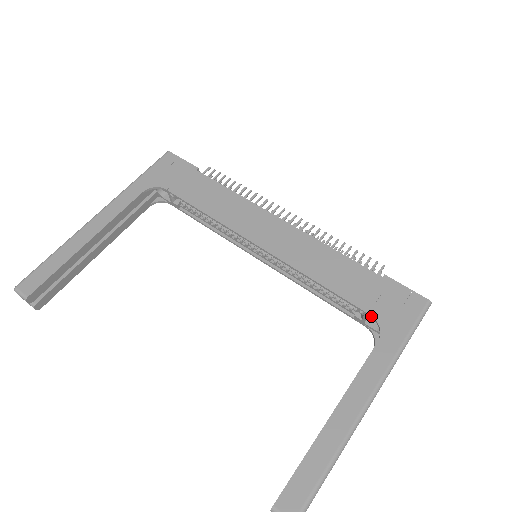
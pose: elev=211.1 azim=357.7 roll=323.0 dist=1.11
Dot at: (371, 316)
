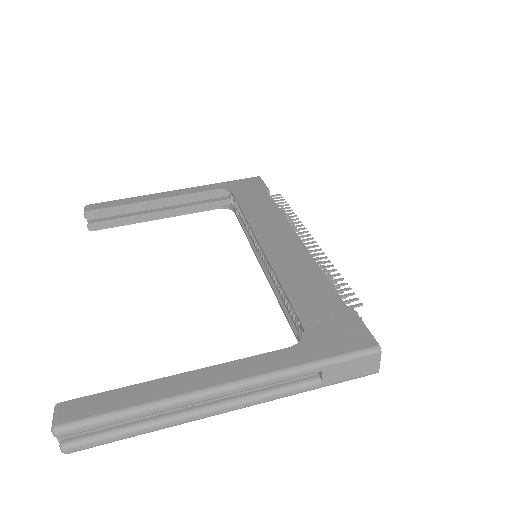
Dot at: (303, 328)
